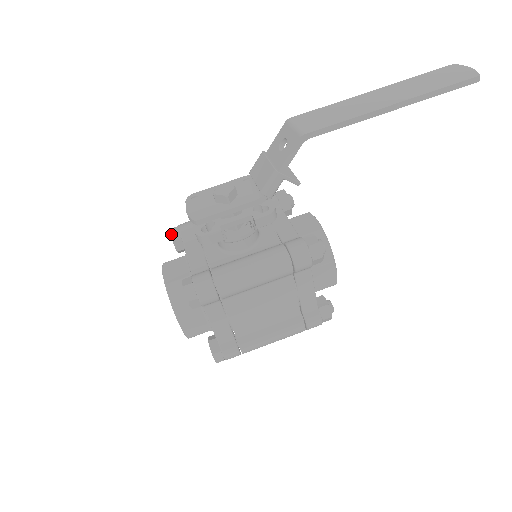
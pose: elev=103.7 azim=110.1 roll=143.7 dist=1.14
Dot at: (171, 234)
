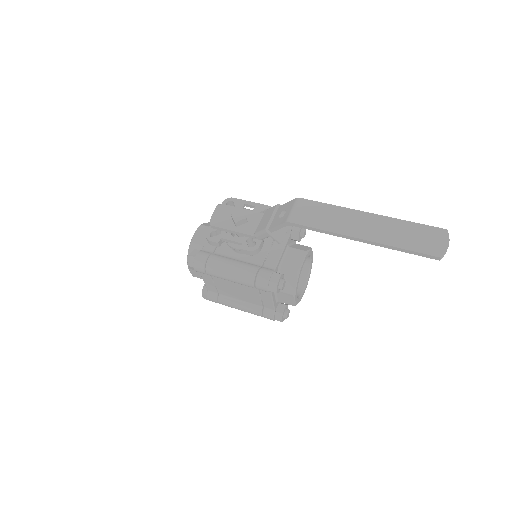
Dot at: occluded
